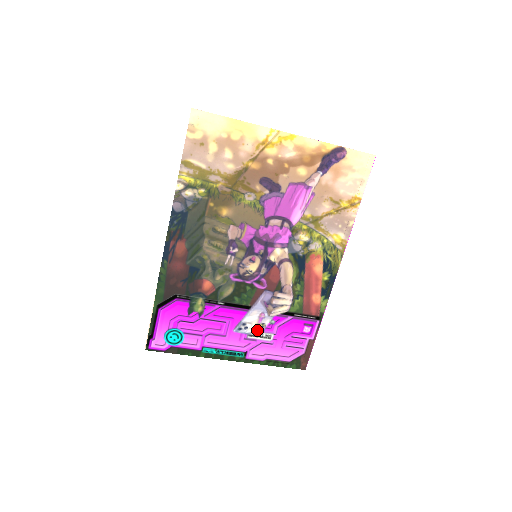
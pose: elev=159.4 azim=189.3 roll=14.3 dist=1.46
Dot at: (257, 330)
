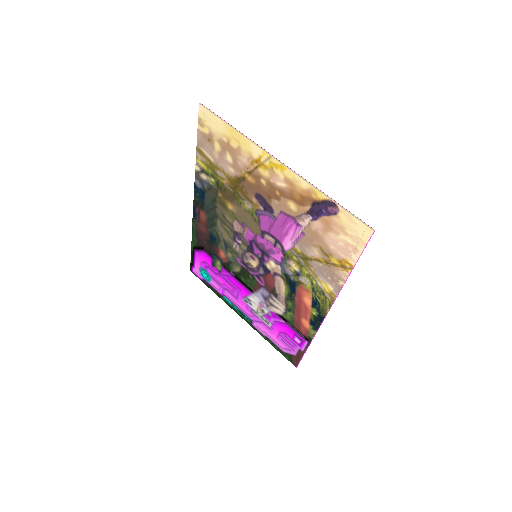
Dot at: (259, 311)
